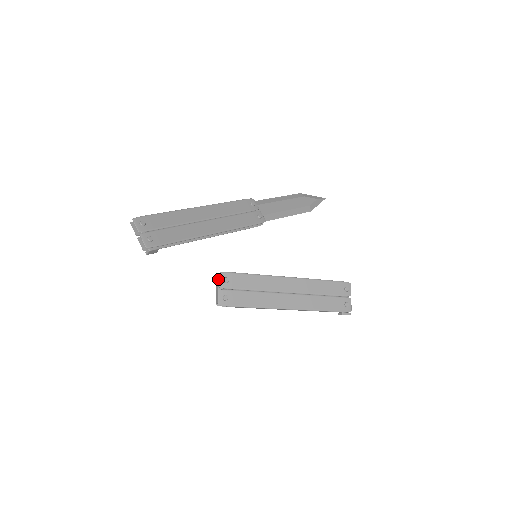
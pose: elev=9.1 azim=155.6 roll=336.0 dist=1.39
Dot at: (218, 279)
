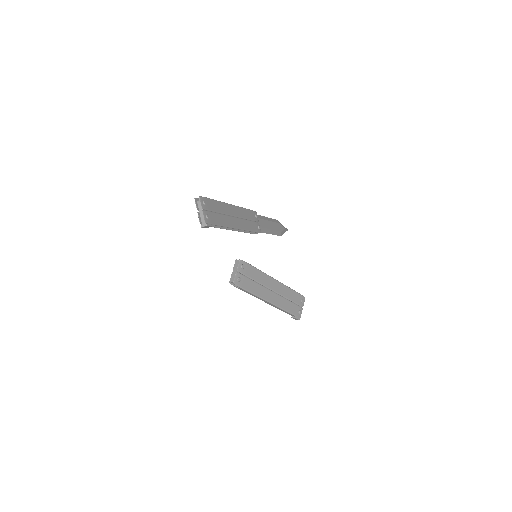
Dot at: (237, 264)
